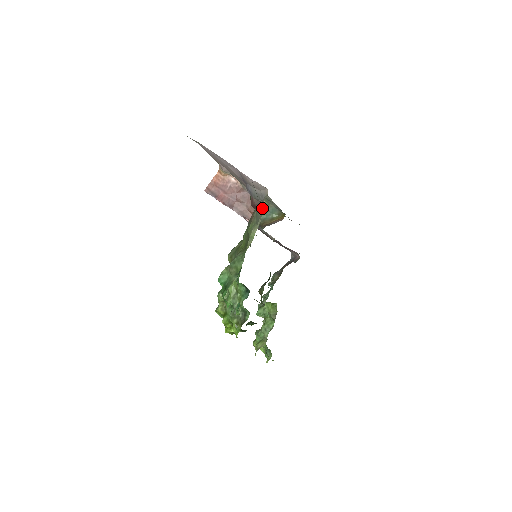
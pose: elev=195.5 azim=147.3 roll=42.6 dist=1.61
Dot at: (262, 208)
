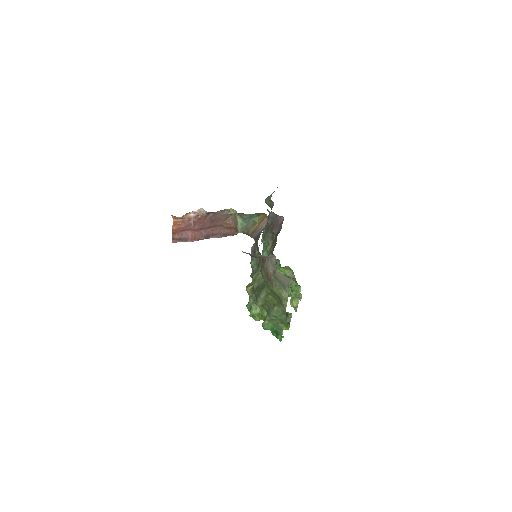
Dot at: (284, 279)
